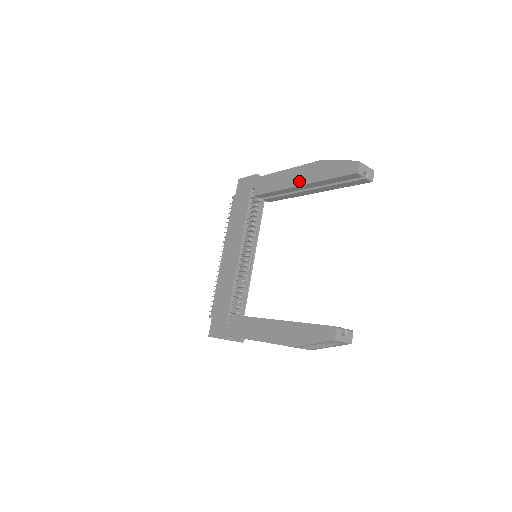
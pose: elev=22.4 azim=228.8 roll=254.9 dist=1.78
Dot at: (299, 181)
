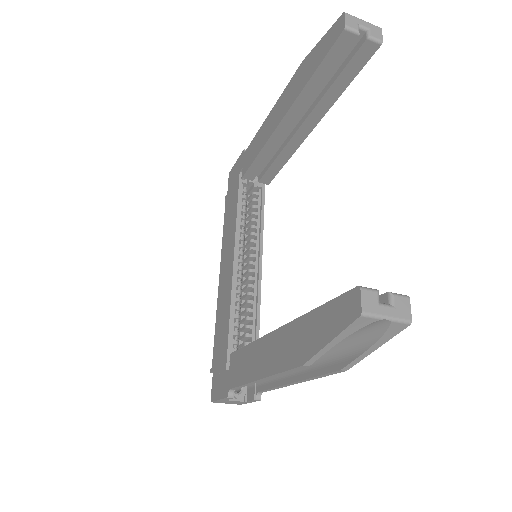
Dot at: (281, 113)
